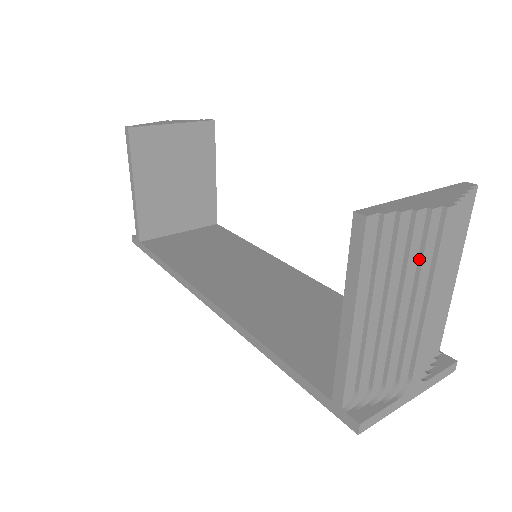
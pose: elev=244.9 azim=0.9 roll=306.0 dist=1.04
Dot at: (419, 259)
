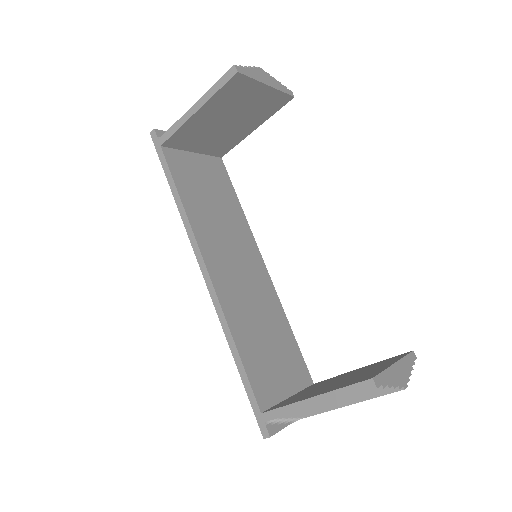
Dot at: occluded
